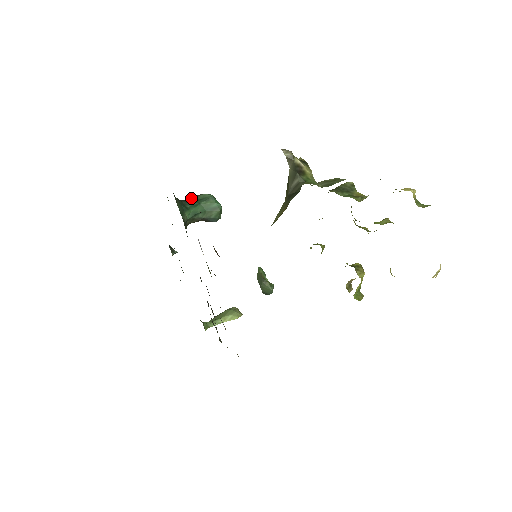
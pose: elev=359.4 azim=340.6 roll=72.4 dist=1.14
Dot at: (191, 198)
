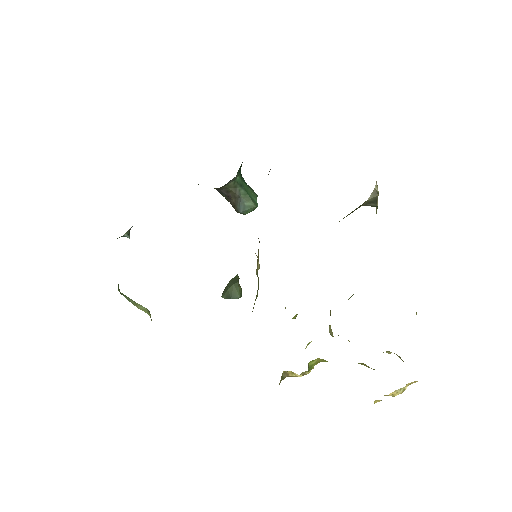
Dot at: occluded
